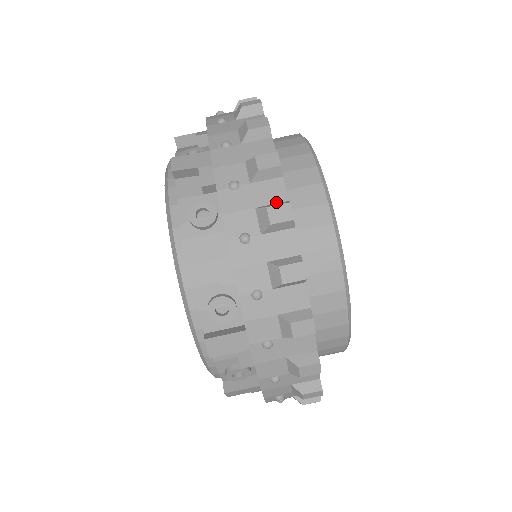
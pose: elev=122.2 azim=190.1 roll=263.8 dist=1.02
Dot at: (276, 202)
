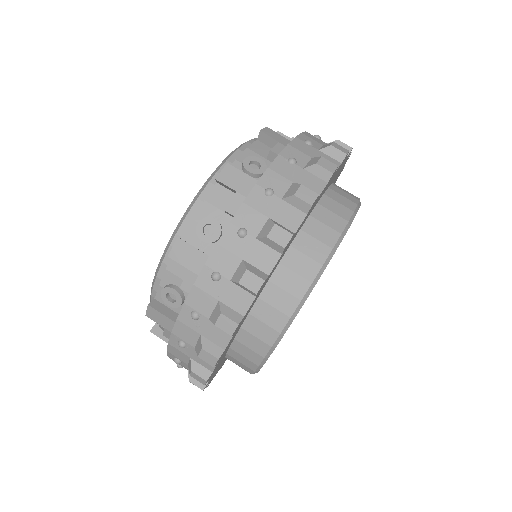
Dot at: occluded
